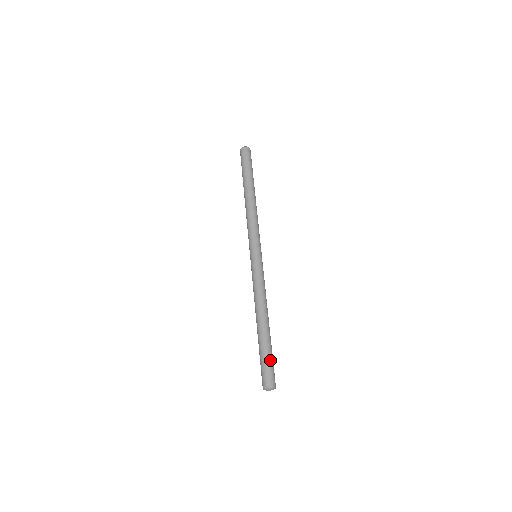
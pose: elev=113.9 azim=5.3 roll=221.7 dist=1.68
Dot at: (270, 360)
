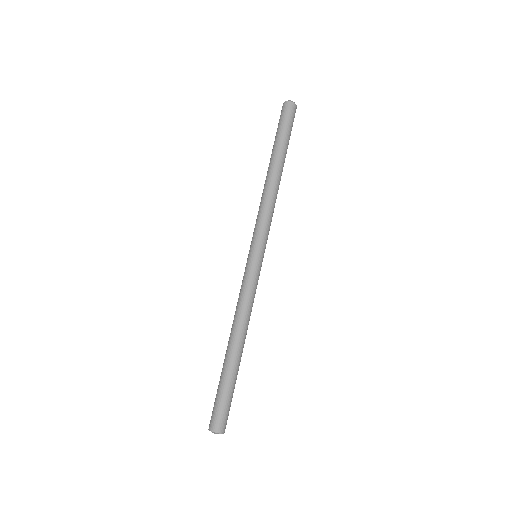
Dot at: (225, 397)
